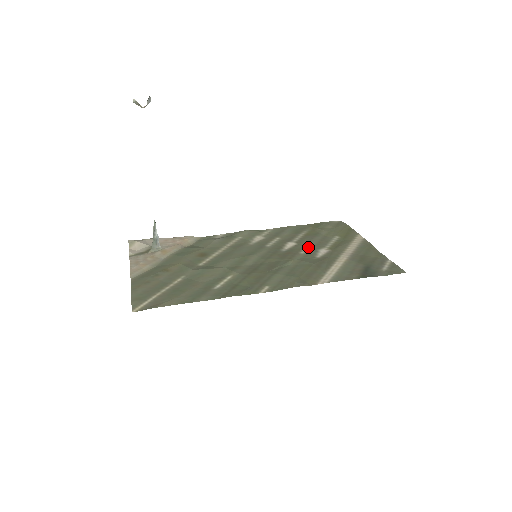
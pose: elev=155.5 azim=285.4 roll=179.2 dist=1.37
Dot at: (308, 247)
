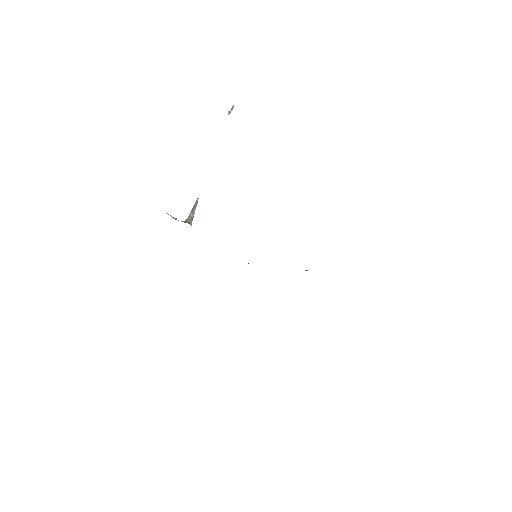
Dot at: occluded
